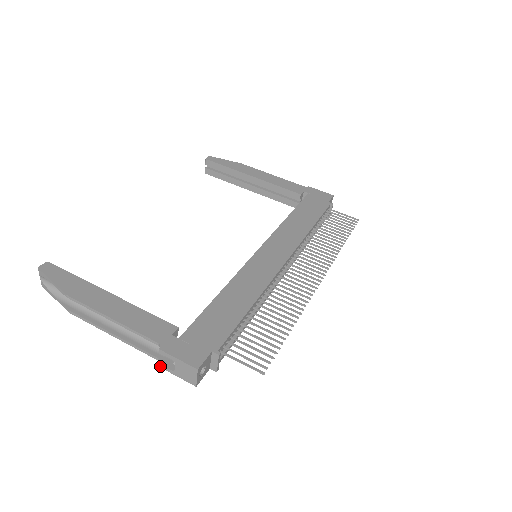
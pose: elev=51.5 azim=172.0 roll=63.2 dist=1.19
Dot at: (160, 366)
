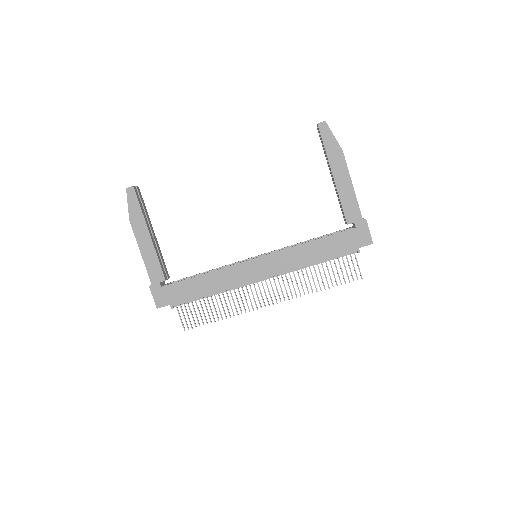
Dot at: occluded
